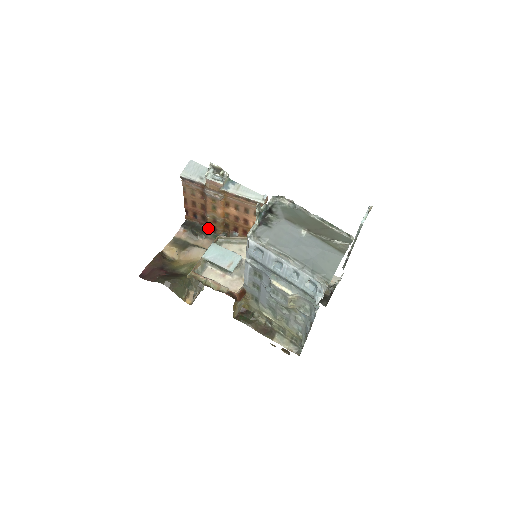
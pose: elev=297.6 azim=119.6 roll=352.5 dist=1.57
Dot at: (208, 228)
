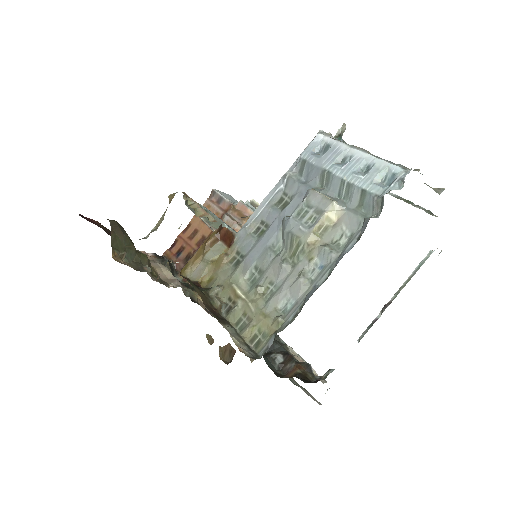
Dot at: occluded
